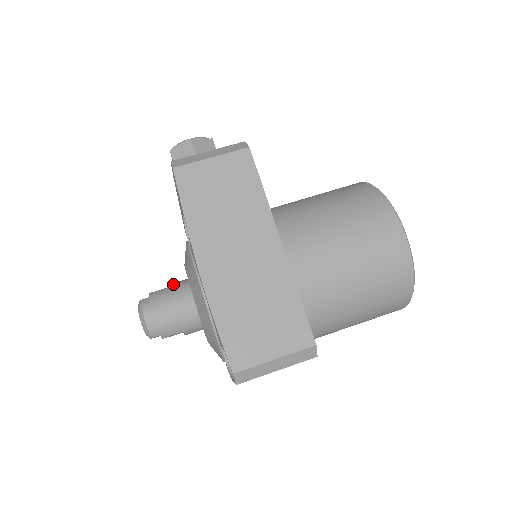
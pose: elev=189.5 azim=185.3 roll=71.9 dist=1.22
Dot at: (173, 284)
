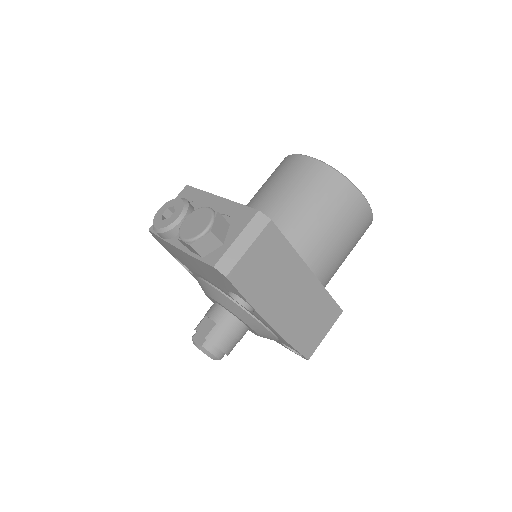
Dot at: (217, 320)
